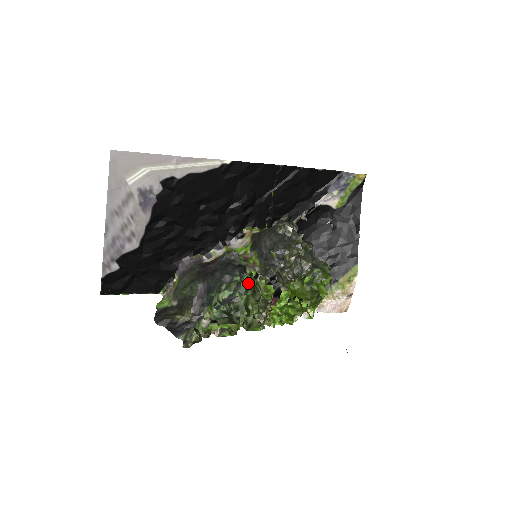
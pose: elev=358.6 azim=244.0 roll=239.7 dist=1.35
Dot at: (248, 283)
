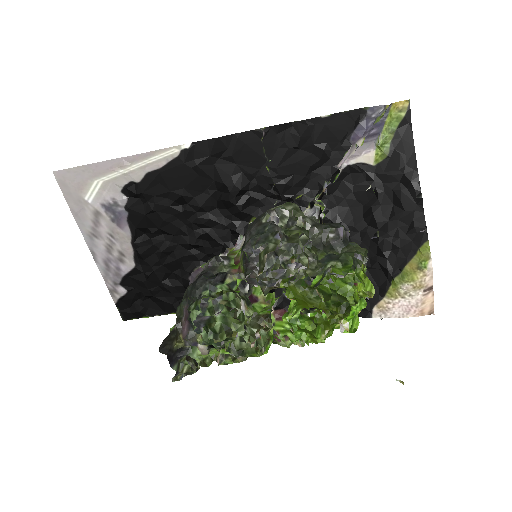
Dot at: (218, 298)
